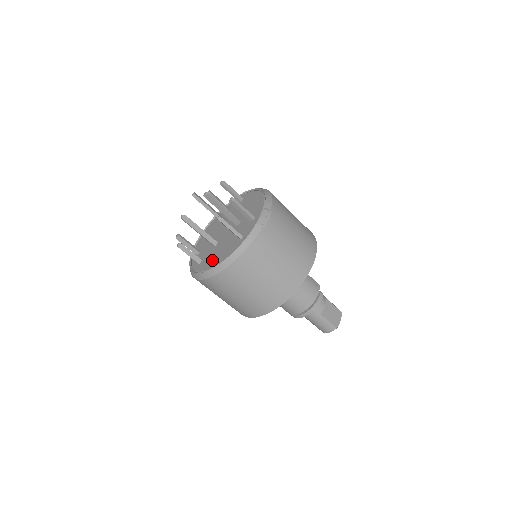
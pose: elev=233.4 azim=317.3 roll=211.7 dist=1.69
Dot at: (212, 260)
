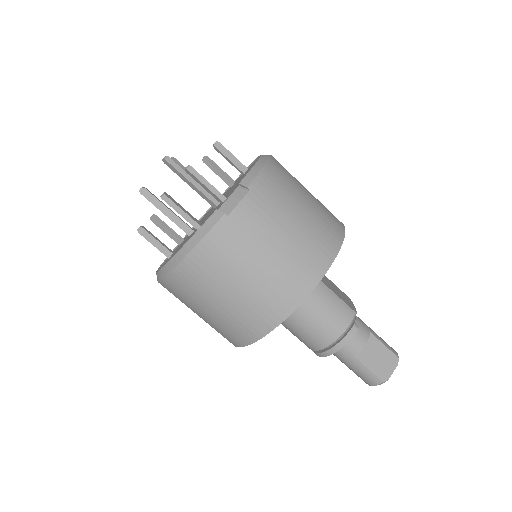
Dot at: (172, 256)
